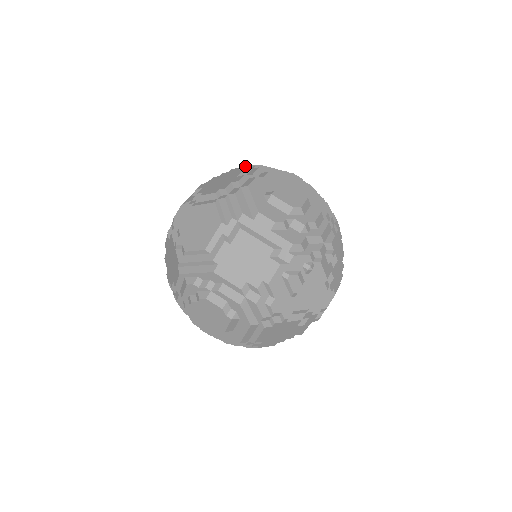
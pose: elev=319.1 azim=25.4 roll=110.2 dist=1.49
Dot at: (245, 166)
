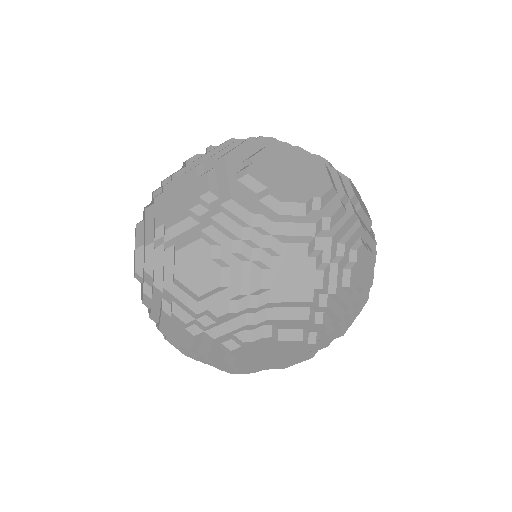
Dot at: occluded
